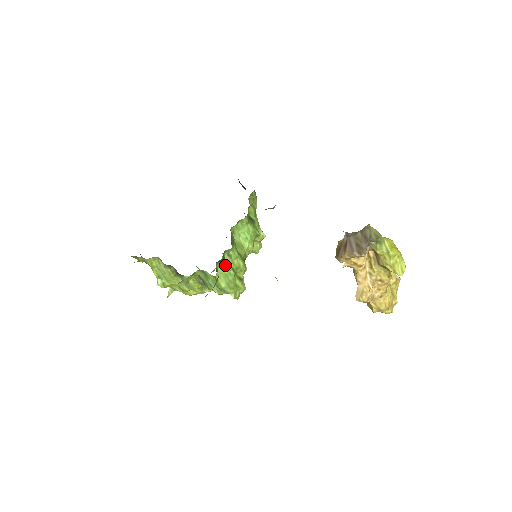
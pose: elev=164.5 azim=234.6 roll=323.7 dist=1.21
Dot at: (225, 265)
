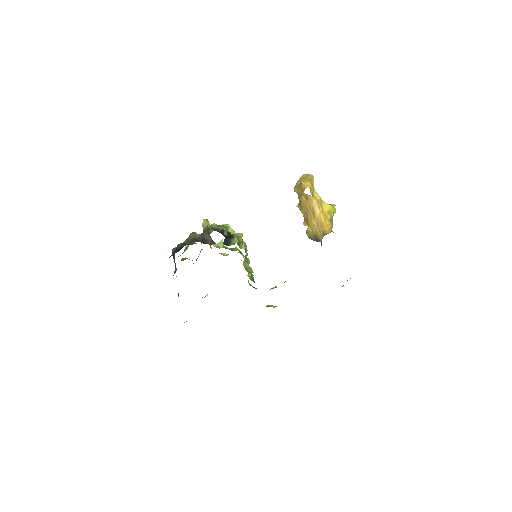
Dot at: occluded
